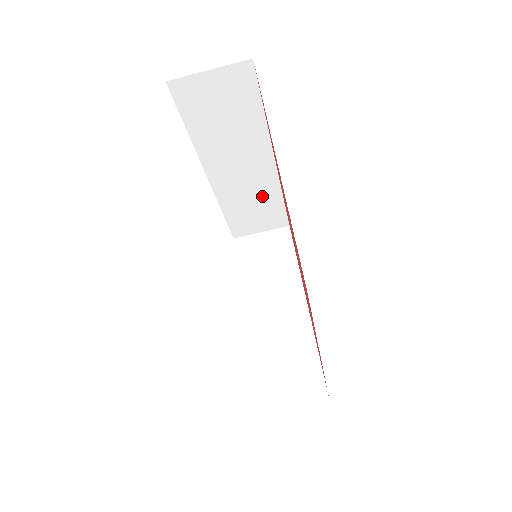
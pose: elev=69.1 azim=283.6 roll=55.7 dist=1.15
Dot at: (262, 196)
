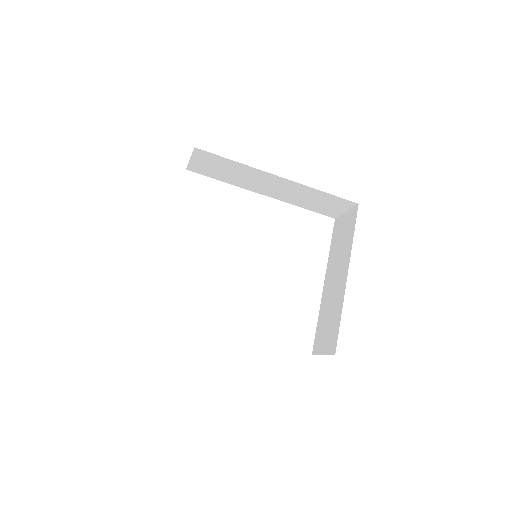
Dot at: (308, 194)
